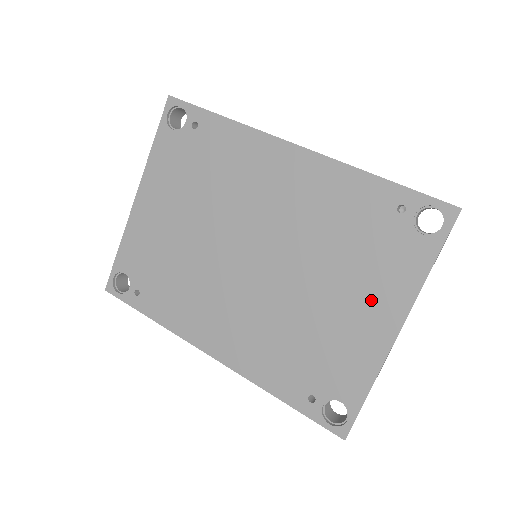
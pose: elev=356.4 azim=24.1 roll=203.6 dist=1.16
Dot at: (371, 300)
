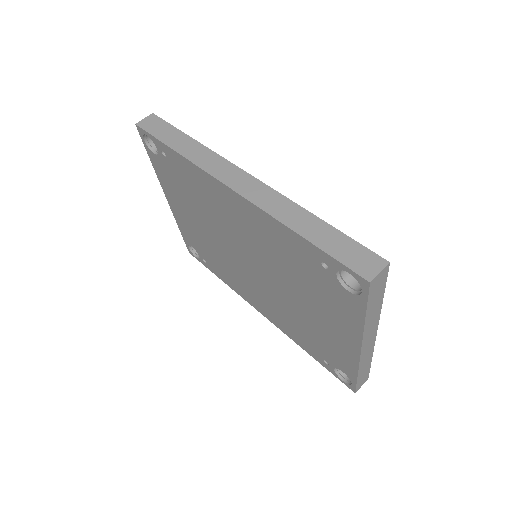
Dot at: (333, 322)
